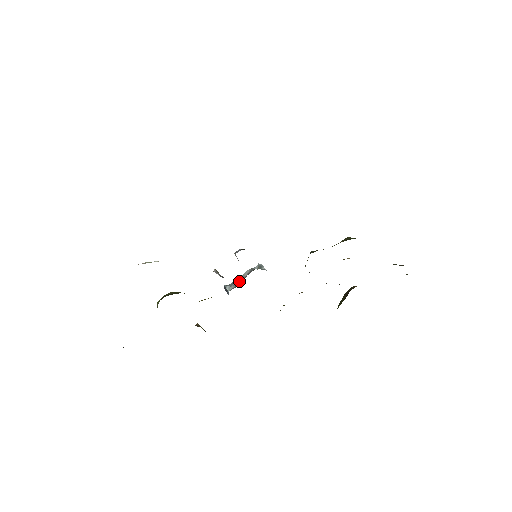
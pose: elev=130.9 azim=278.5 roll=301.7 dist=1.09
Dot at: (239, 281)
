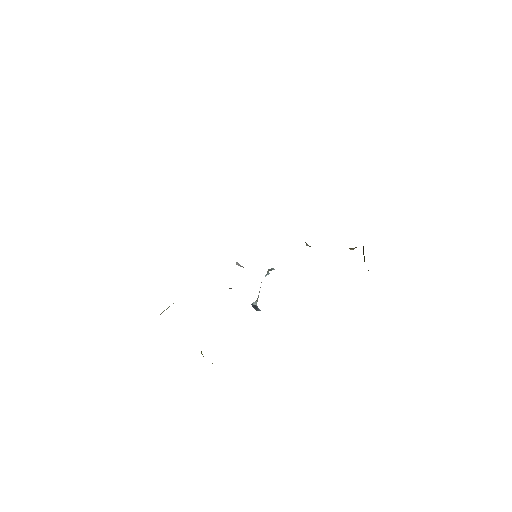
Dot at: occluded
